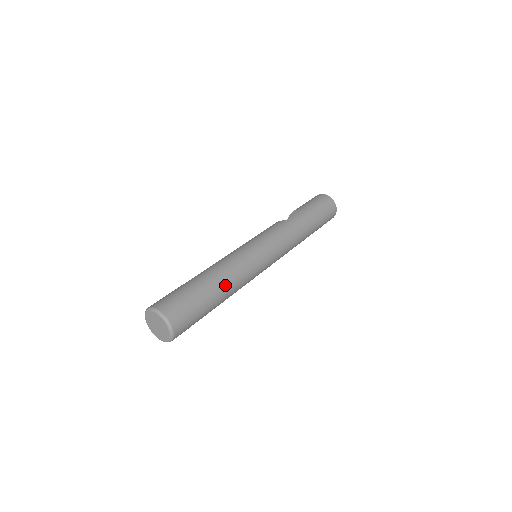
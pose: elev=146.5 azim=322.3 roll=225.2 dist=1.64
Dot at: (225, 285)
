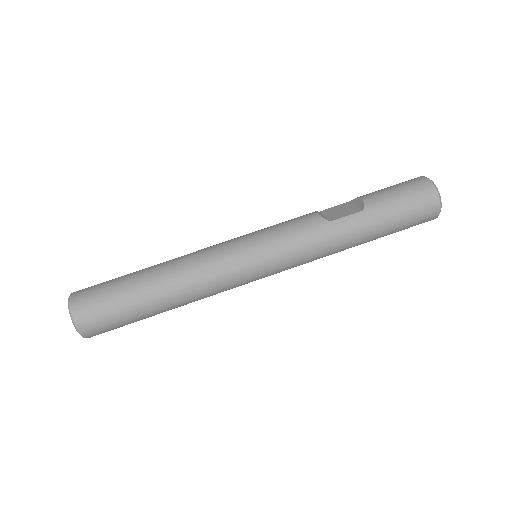
Dot at: (174, 301)
